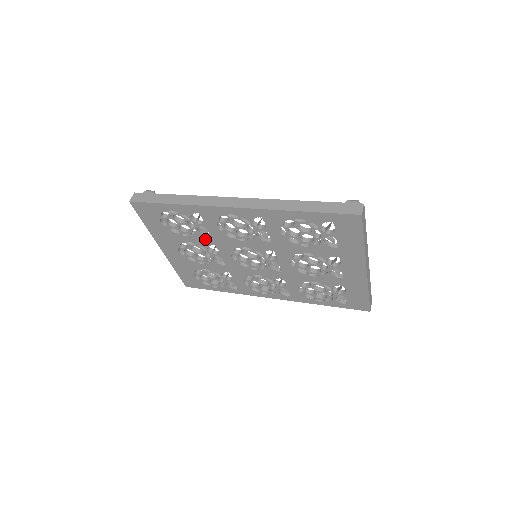
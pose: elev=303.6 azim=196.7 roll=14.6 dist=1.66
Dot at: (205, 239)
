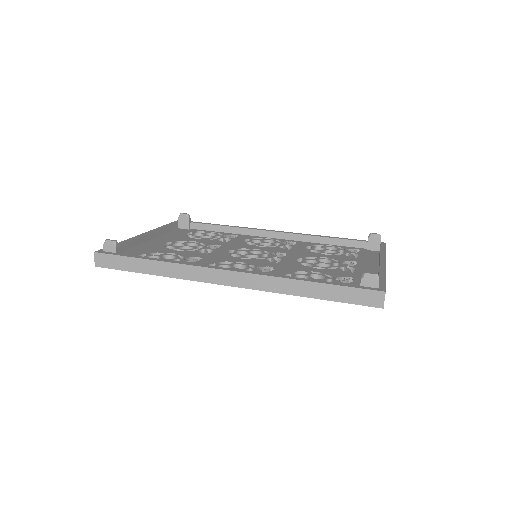
Dot at: occluded
